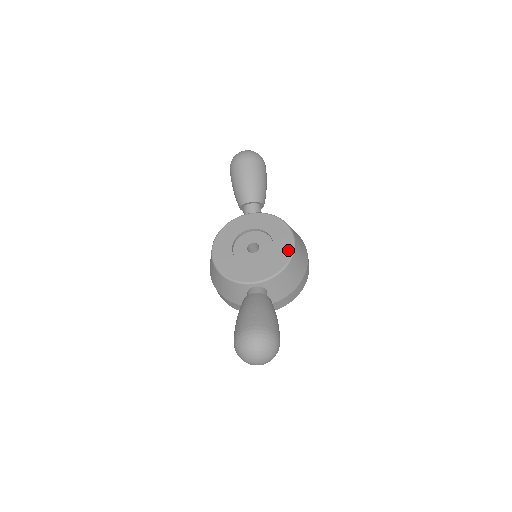
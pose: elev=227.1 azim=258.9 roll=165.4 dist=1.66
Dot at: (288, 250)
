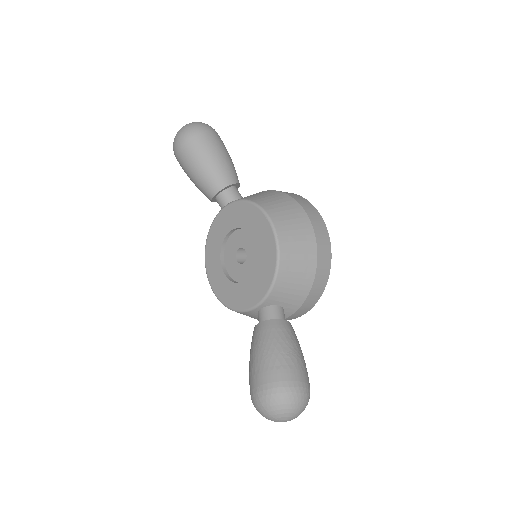
Dot at: (271, 246)
